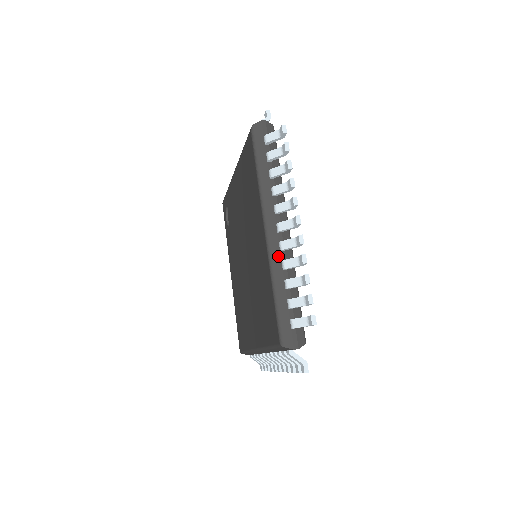
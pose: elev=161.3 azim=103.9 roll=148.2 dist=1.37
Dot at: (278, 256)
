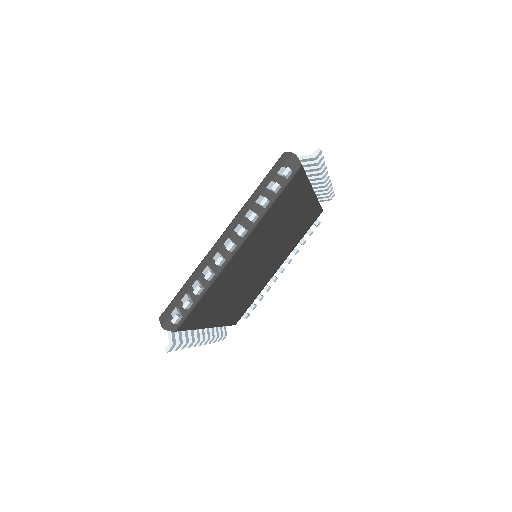
Dot at: (209, 260)
